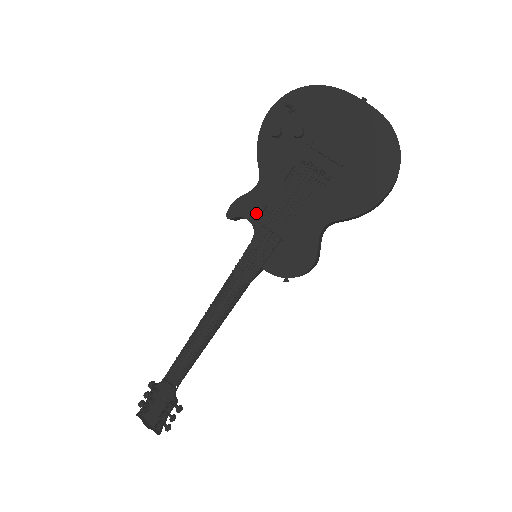
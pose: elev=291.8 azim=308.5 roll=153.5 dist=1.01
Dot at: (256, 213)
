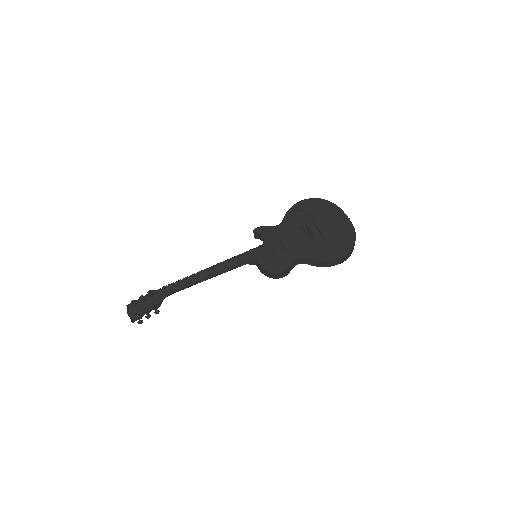
Dot at: (269, 236)
